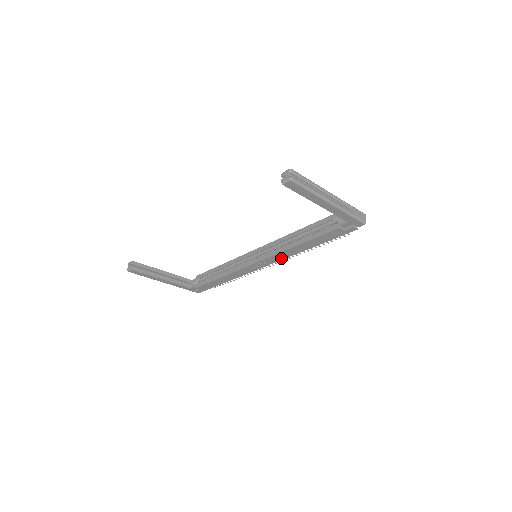
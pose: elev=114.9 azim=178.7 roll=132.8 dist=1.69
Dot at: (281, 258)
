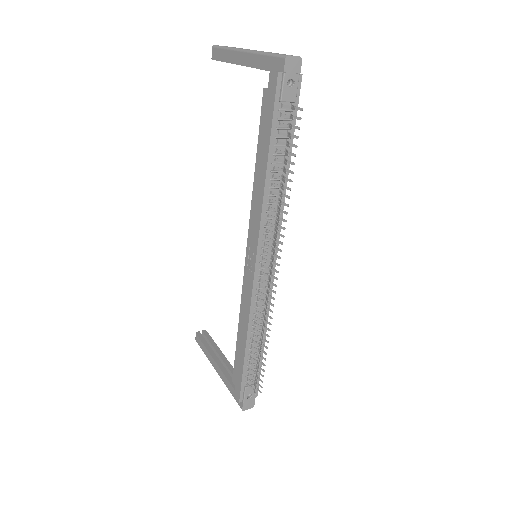
Dot at: (258, 226)
